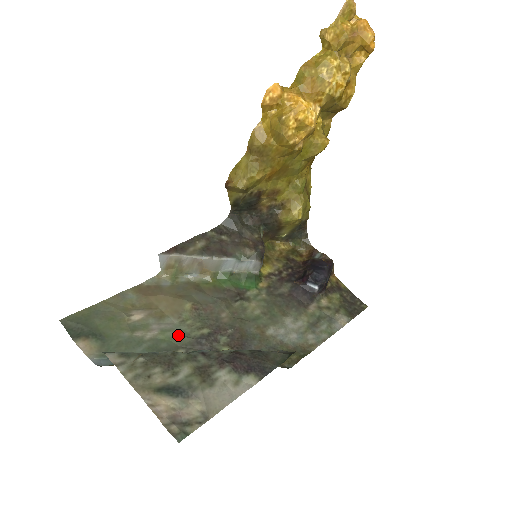
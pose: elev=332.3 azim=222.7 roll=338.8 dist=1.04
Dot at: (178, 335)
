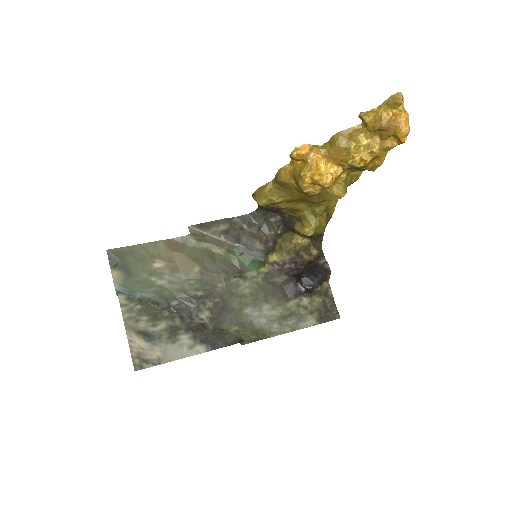
Dot at: (179, 289)
